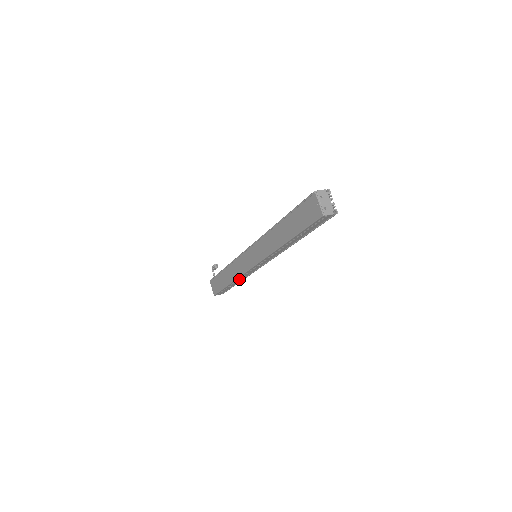
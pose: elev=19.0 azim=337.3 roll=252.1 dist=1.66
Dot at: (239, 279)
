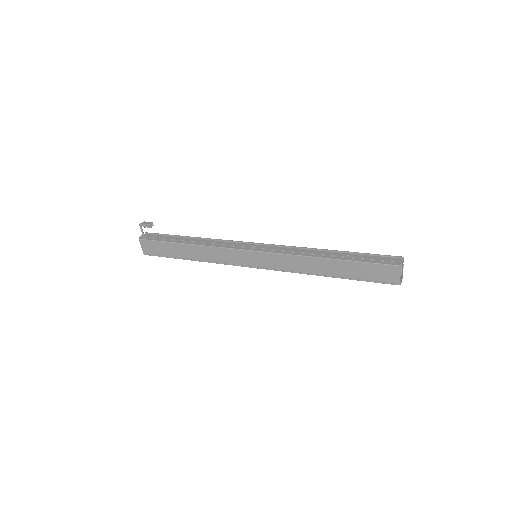
Dot at: occluded
